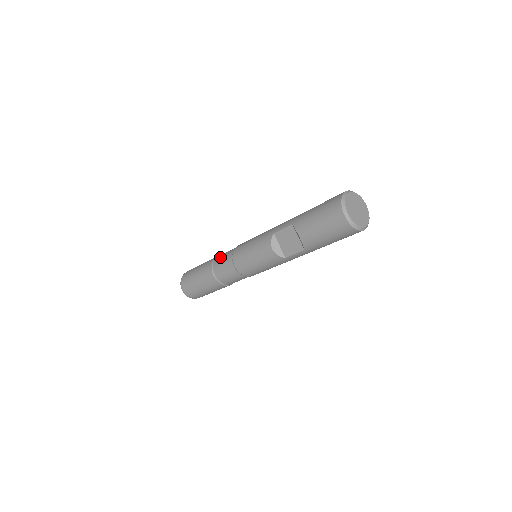
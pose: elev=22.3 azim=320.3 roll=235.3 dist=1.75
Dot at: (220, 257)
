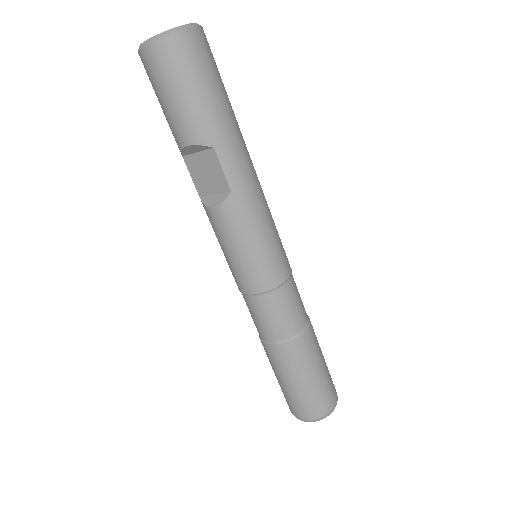
Dot at: occluded
